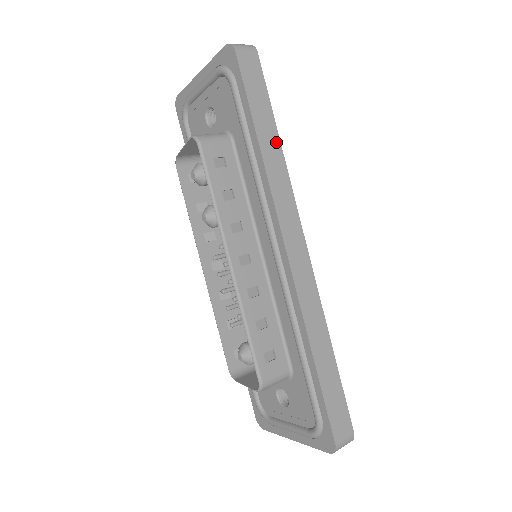
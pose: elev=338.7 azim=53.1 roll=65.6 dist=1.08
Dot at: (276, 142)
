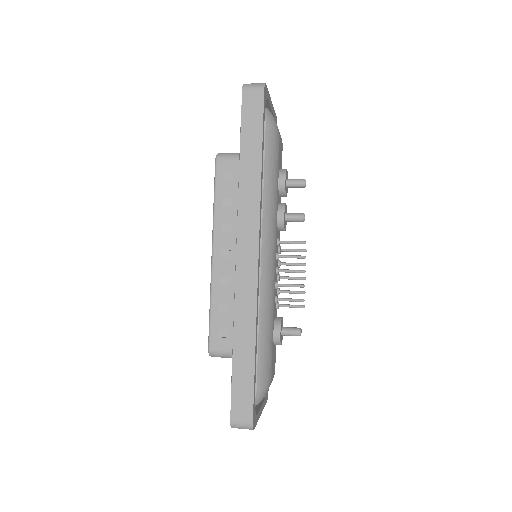
Dot at: (257, 165)
